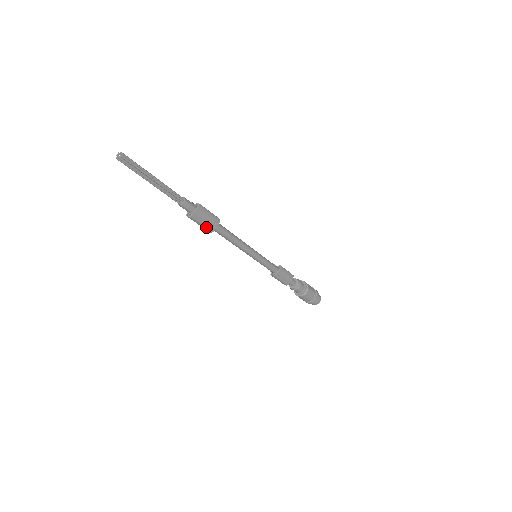
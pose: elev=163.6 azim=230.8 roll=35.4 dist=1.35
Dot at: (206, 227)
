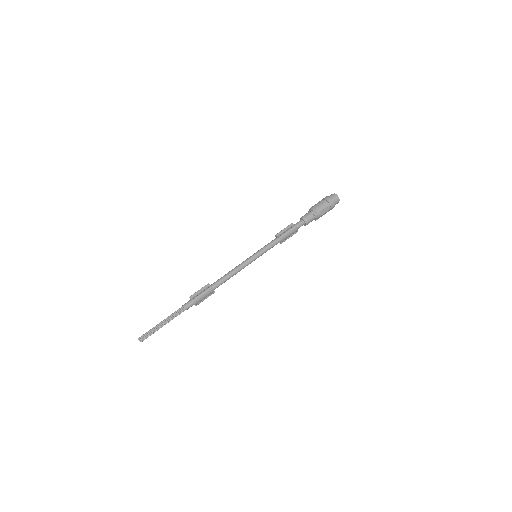
Dot at: occluded
